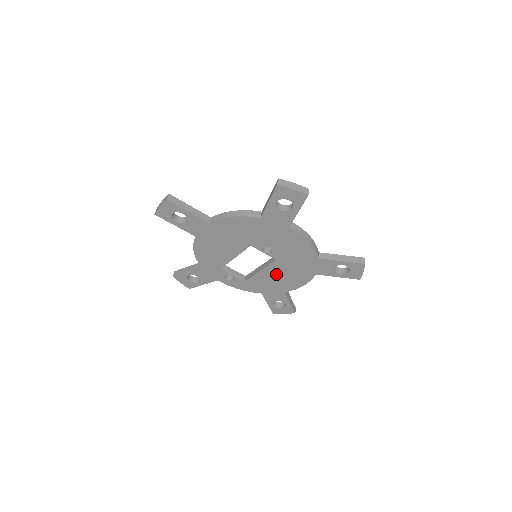
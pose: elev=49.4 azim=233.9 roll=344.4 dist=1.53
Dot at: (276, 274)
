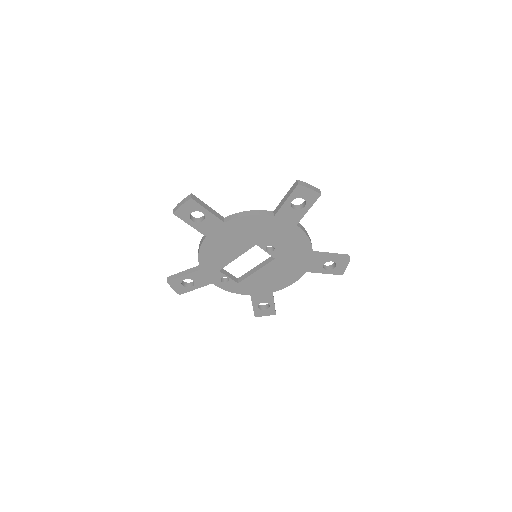
Dot at: (270, 273)
